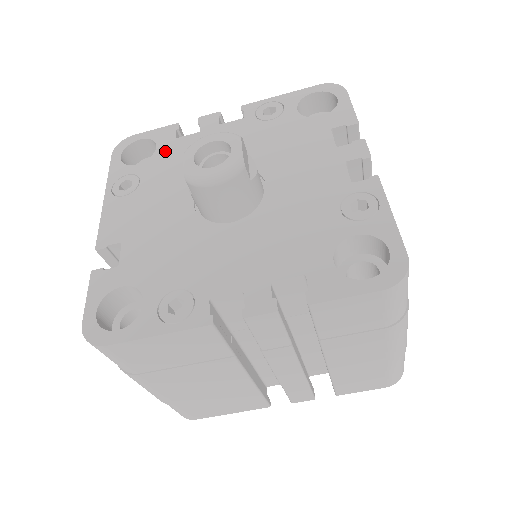
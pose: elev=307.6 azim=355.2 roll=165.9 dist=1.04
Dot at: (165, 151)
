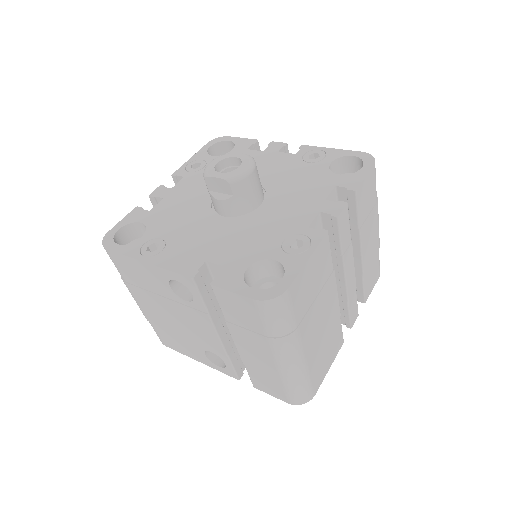
Dot at: (153, 219)
